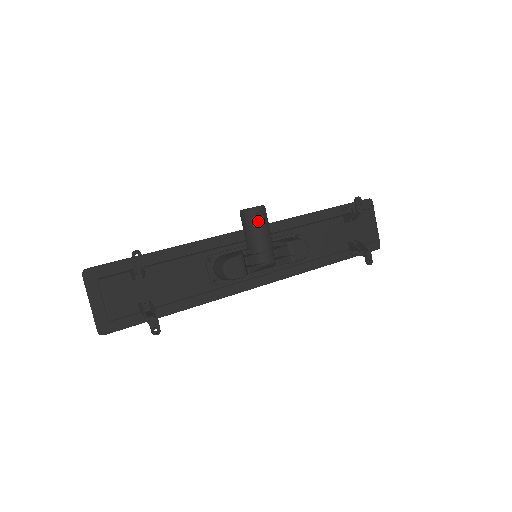
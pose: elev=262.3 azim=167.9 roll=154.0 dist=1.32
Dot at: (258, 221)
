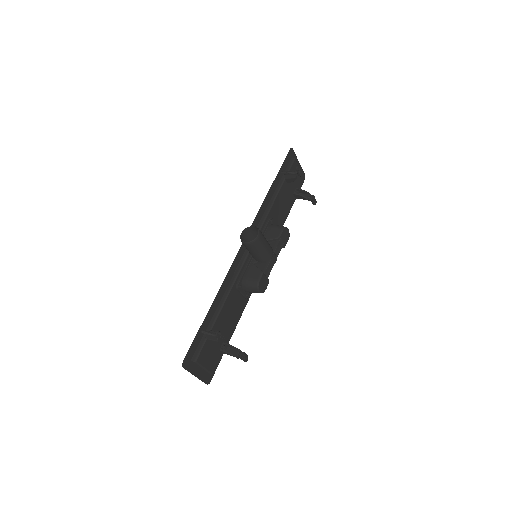
Dot at: (262, 243)
